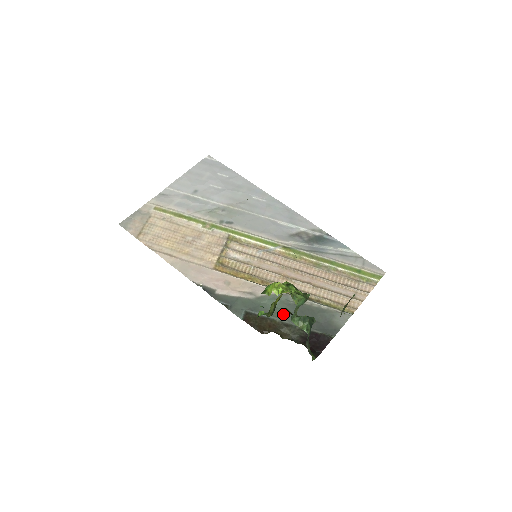
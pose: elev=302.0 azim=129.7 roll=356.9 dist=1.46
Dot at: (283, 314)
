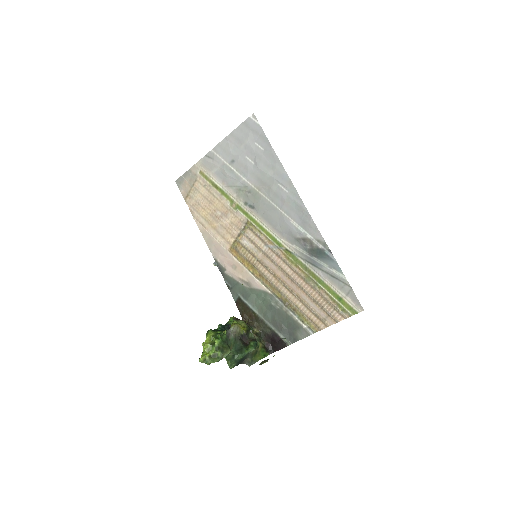
Dot at: (263, 310)
